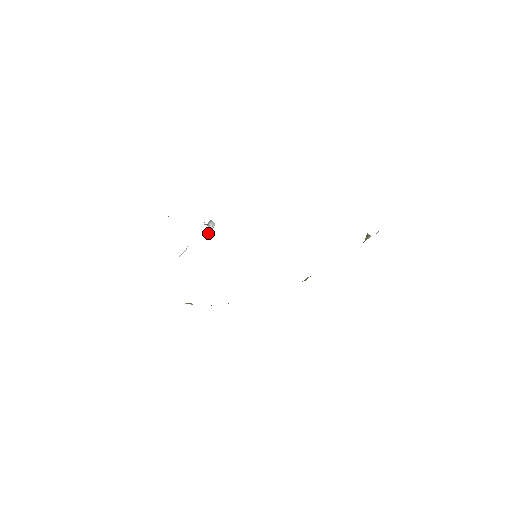
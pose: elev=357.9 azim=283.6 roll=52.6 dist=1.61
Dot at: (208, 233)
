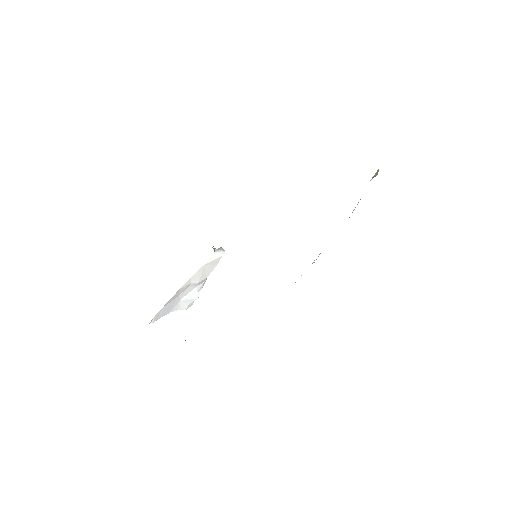
Dot at: (213, 254)
